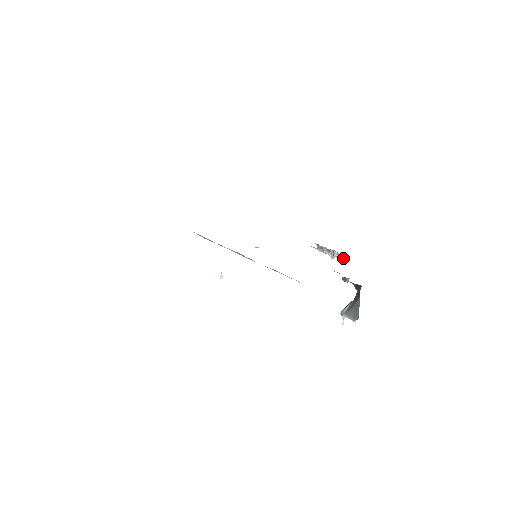
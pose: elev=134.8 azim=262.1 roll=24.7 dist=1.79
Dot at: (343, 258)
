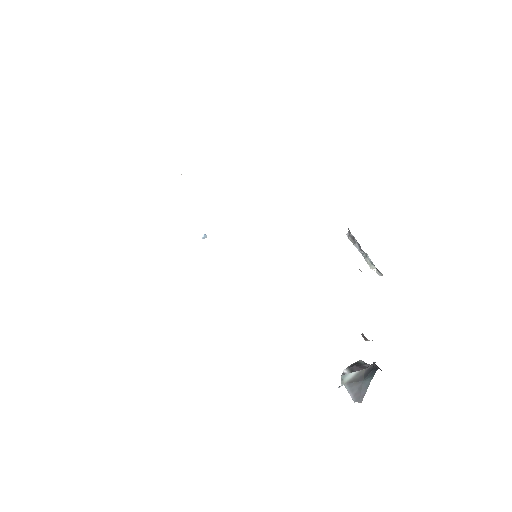
Dot at: (376, 270)
